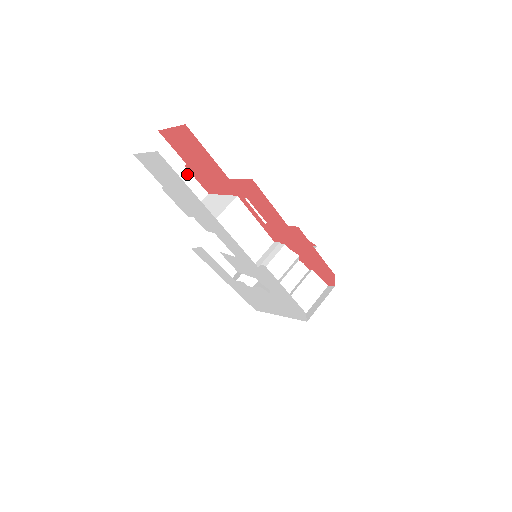
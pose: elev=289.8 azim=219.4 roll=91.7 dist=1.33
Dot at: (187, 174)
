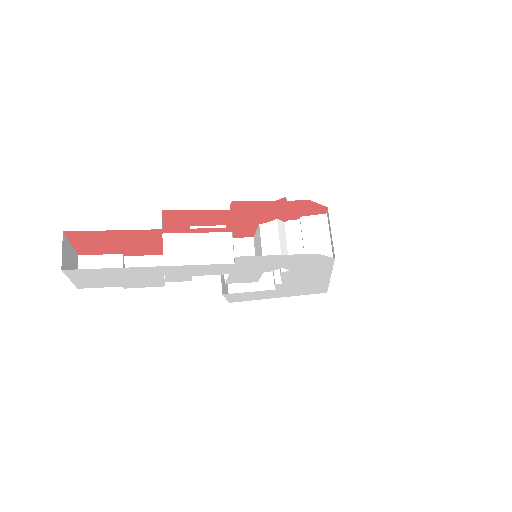
Dot at: (134, 259)
